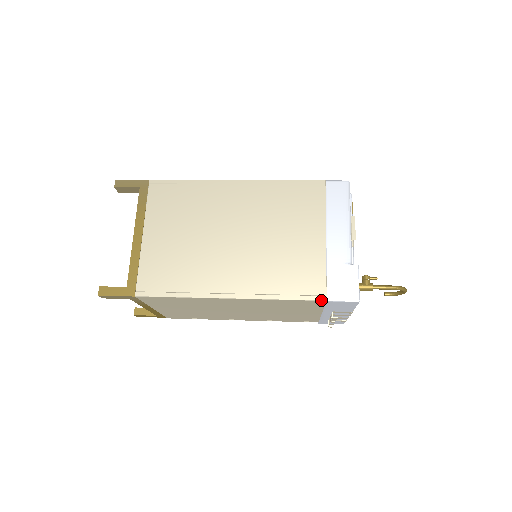
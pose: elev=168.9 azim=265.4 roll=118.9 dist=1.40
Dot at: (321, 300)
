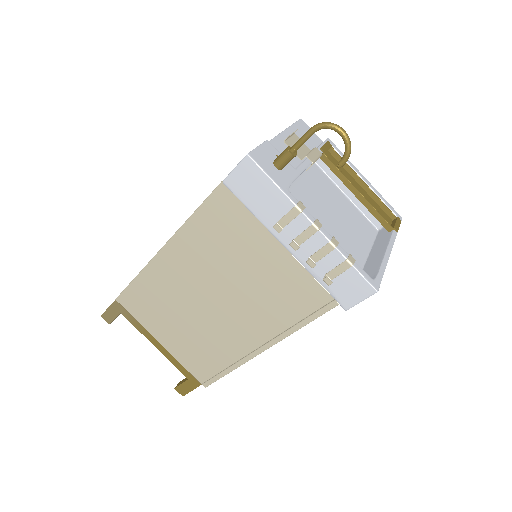
Dot at: (218, 185)
